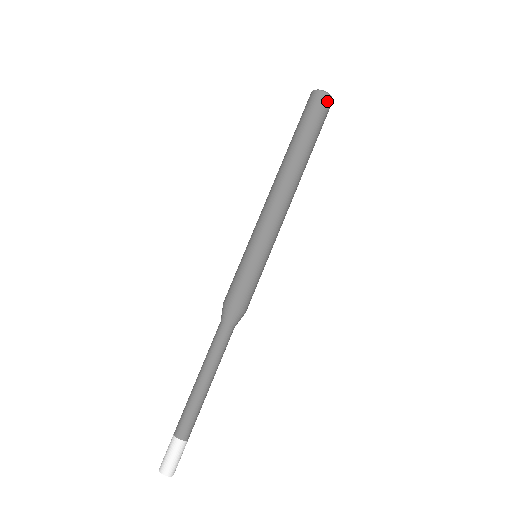
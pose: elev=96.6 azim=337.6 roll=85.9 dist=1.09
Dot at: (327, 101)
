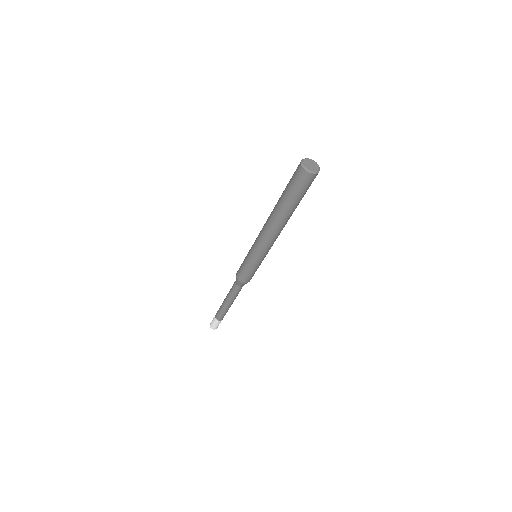
Dot at: (307, 177)
